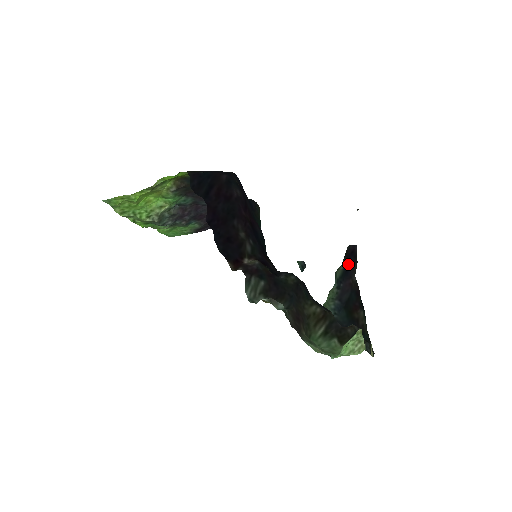
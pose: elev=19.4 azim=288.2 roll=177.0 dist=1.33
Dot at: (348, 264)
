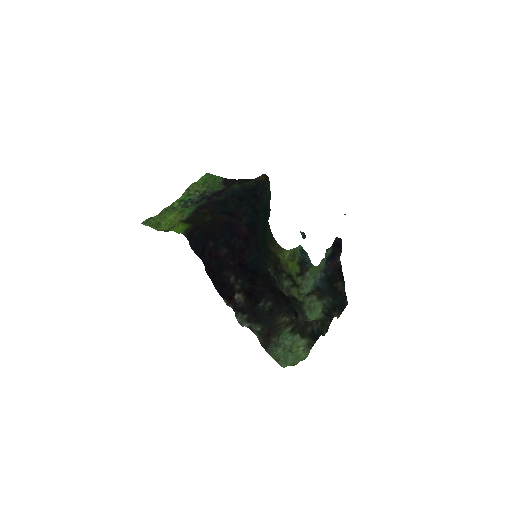
Dot at: (333, 252)
